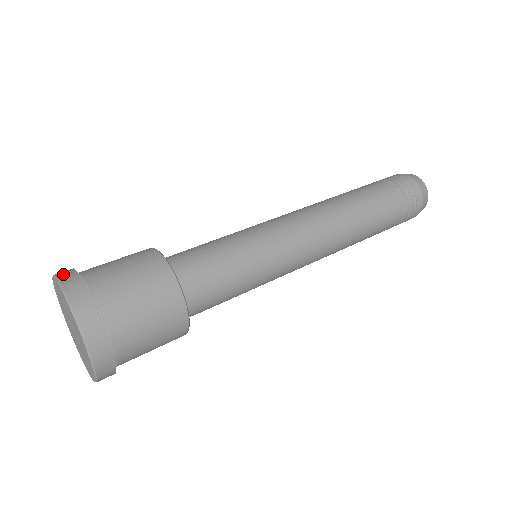
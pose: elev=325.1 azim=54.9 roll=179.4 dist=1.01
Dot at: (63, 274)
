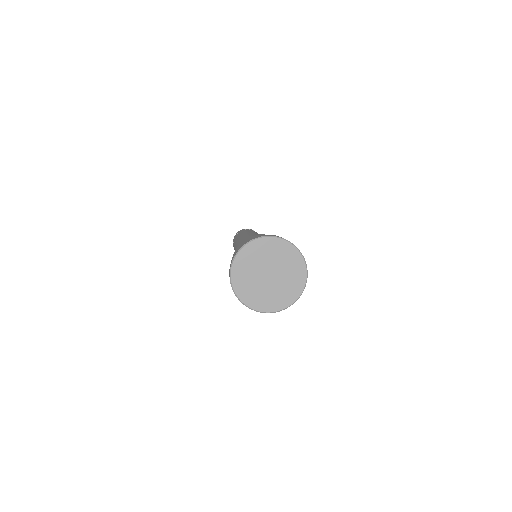
Dot at: occluded
